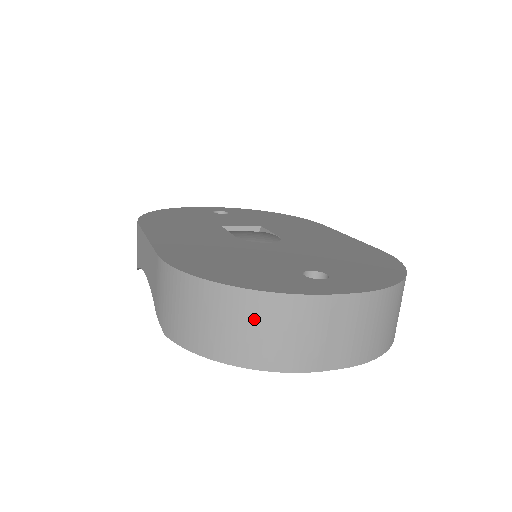
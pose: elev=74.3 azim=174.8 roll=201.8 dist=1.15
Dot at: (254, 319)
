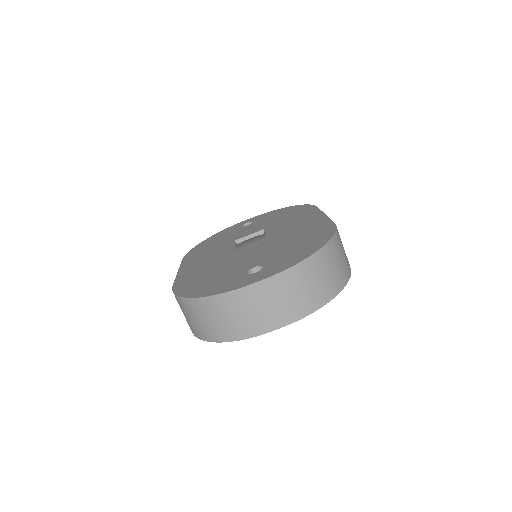
Dot at: (213, 313)
